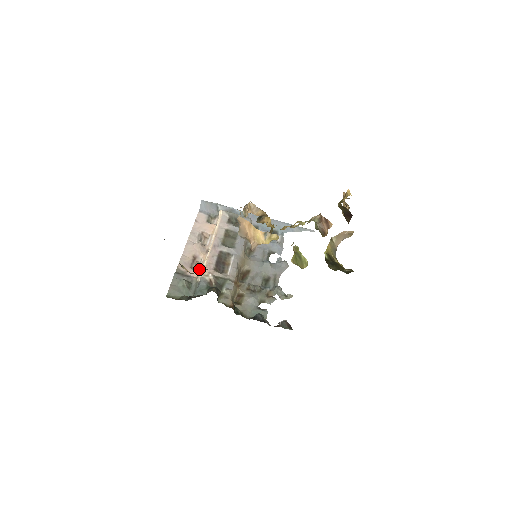
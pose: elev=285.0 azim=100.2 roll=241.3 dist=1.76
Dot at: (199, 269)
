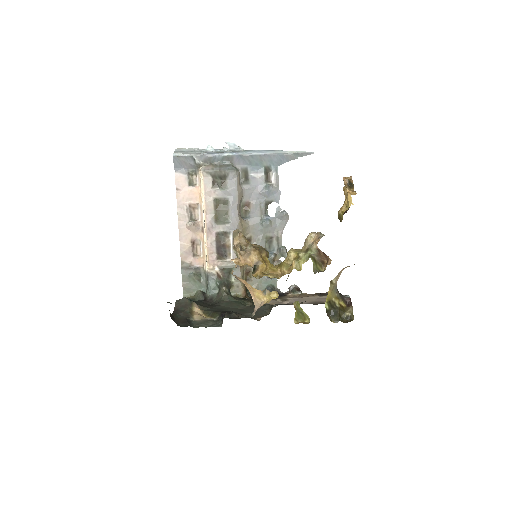
Dot at: (202, 254)
